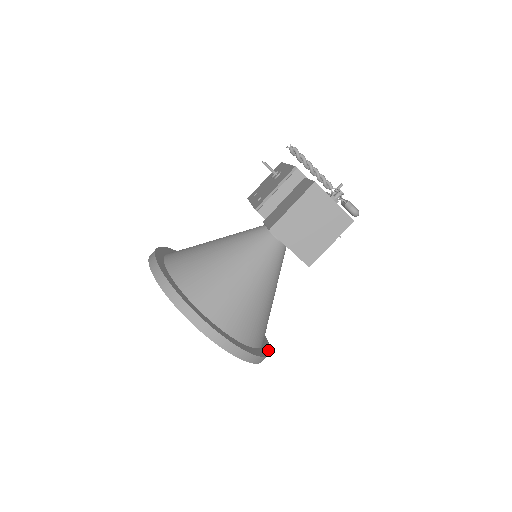
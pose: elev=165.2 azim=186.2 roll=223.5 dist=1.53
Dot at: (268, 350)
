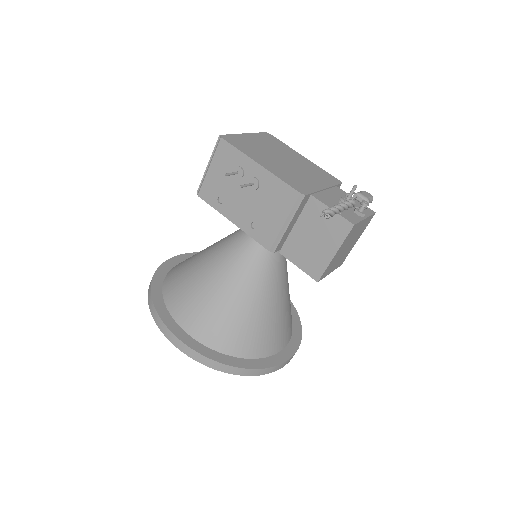
Dot at: occluded
